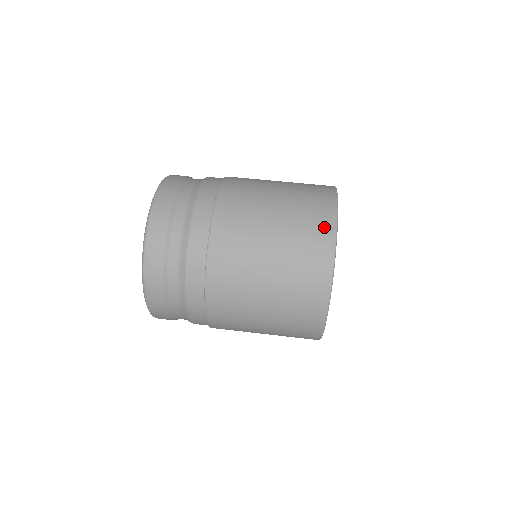
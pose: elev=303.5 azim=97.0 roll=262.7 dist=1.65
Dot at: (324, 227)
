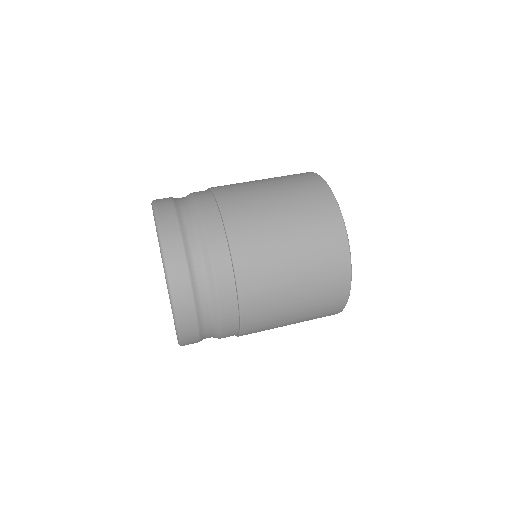
Dot at: (301, 173)
